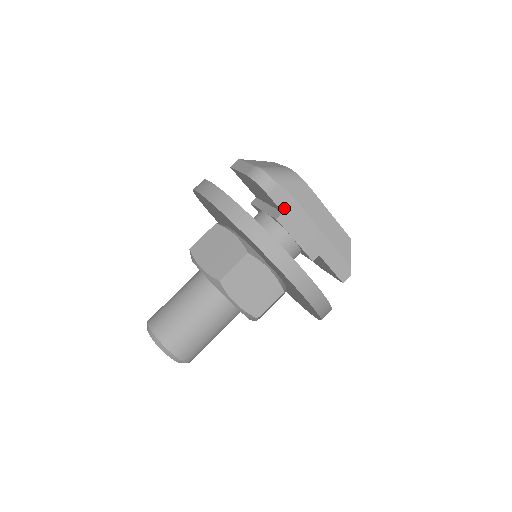
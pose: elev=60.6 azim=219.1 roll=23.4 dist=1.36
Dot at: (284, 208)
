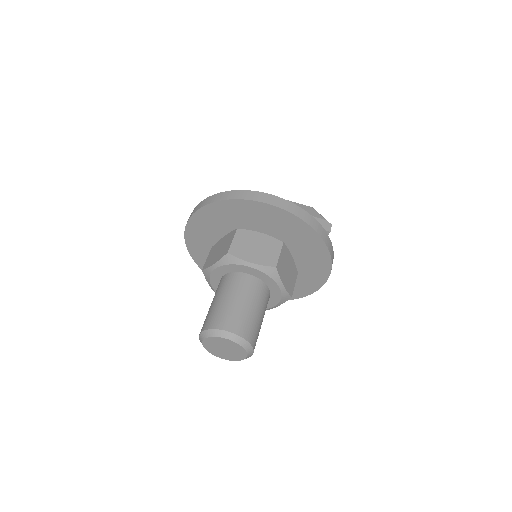
Dot at: occluded
